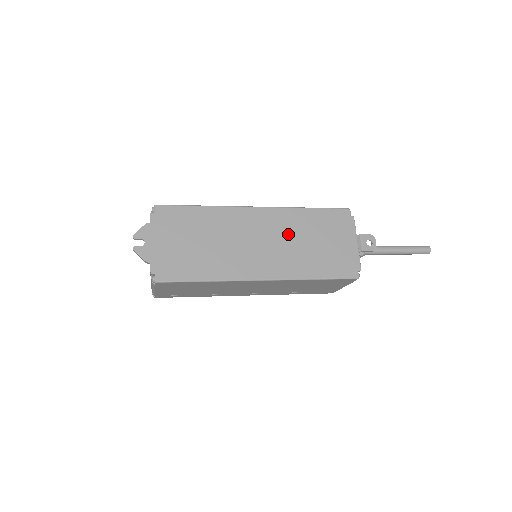
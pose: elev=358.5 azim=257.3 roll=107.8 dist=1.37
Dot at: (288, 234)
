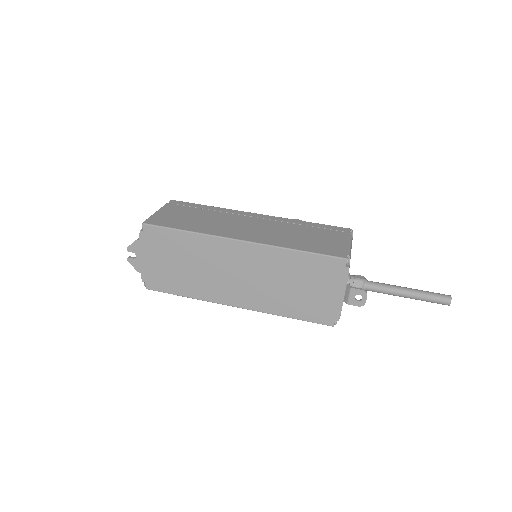
Dot at: (269, 273)
